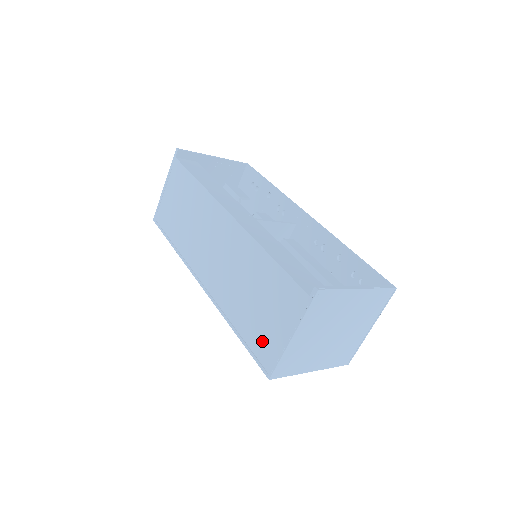
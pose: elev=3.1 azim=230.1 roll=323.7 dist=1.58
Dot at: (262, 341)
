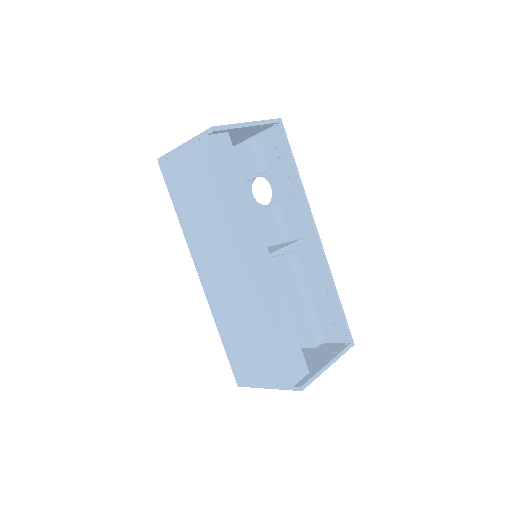
Dot at: (242, 366)
